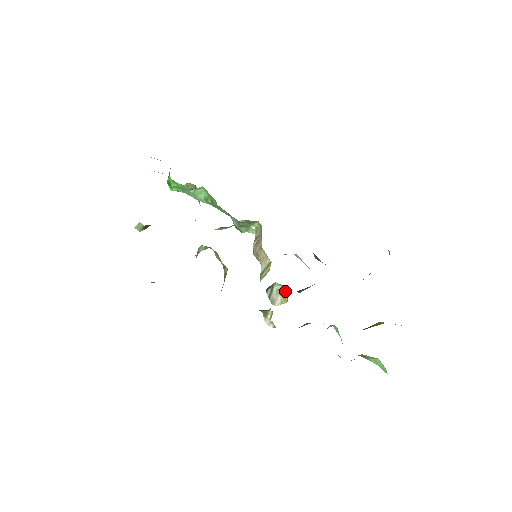
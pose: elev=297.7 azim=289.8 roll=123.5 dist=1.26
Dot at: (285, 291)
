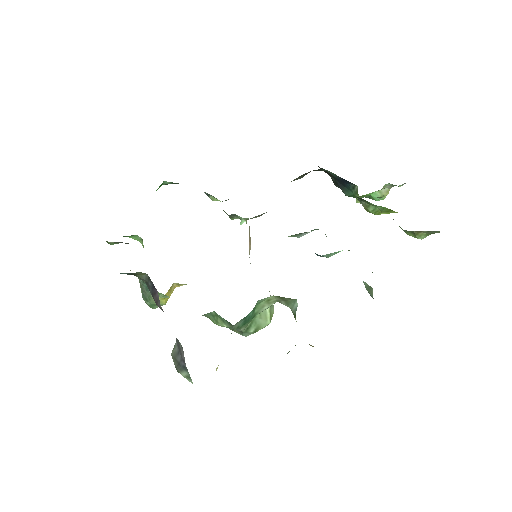
Dot at: occluded
